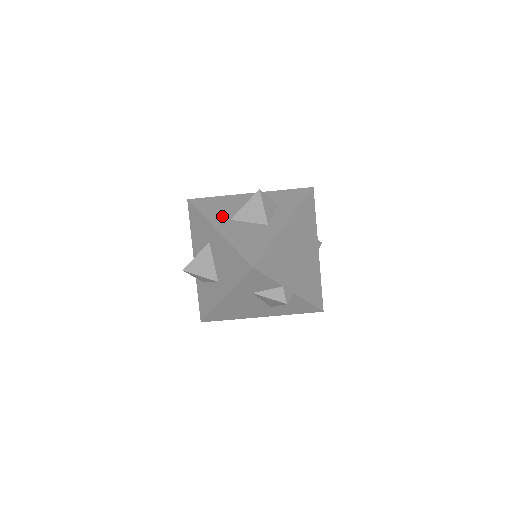
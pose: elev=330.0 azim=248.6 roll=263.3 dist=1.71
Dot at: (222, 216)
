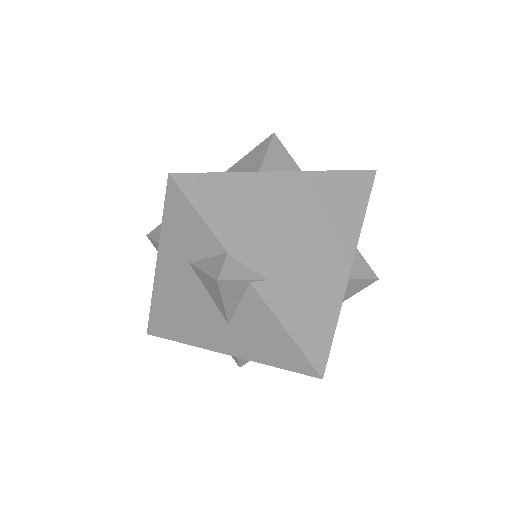
Dot at: occluded
